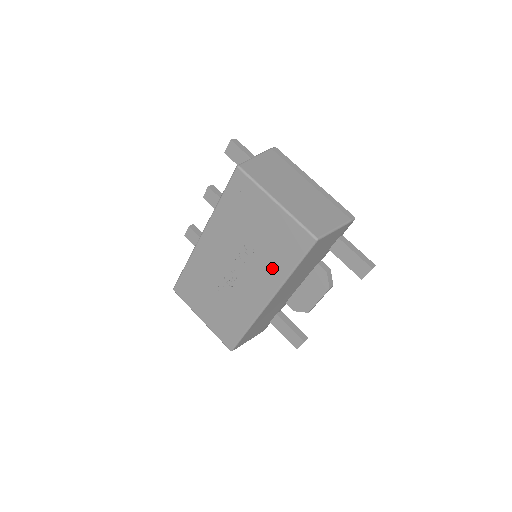
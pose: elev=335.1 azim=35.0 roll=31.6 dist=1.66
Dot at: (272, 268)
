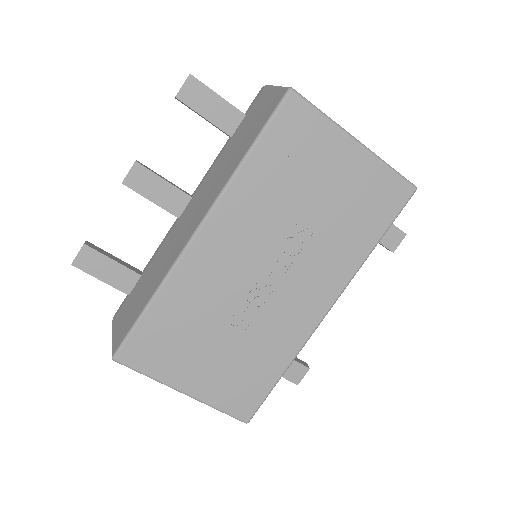
Dot at: (342, 251)
